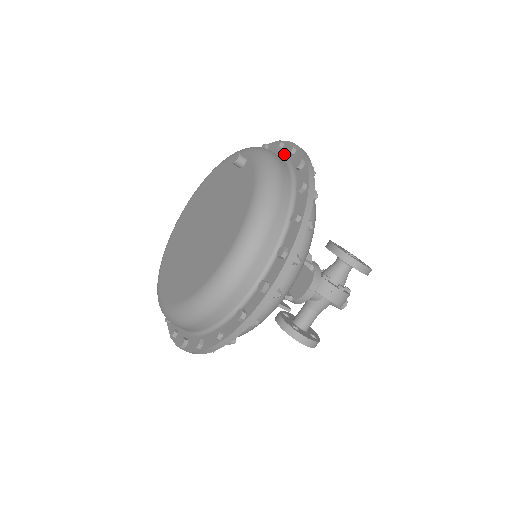
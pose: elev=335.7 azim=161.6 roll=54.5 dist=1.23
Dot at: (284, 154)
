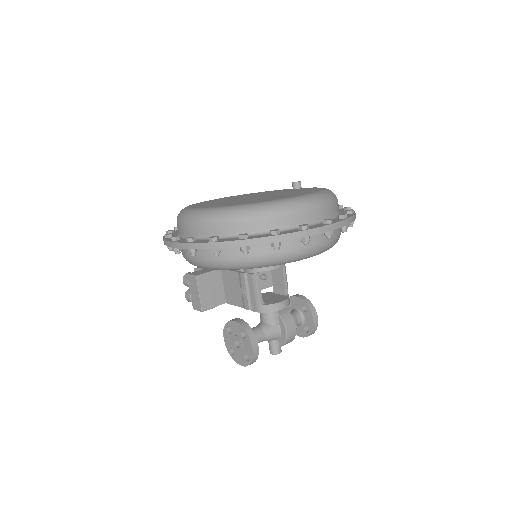
Dot at: occluded
